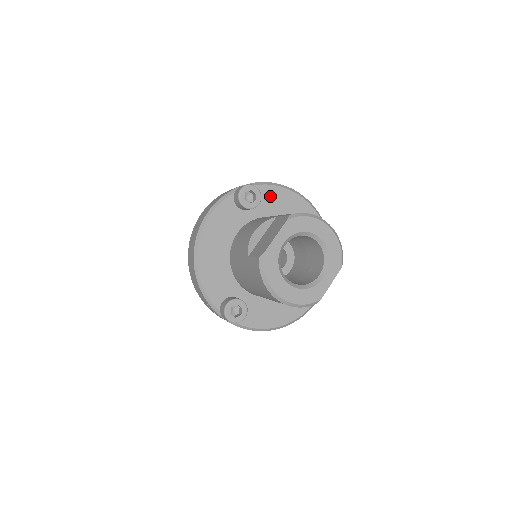
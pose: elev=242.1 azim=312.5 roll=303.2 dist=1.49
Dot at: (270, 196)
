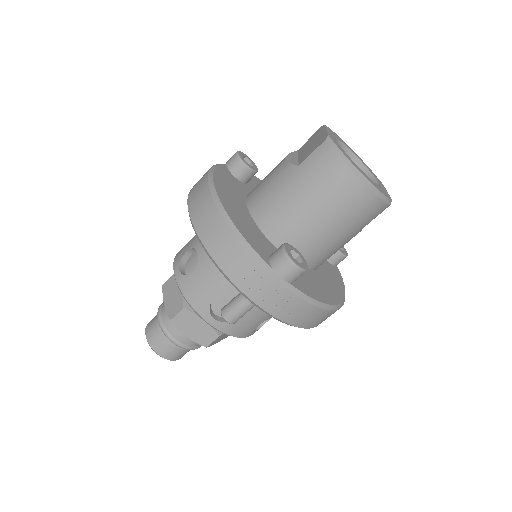
Dot at: (255, 182)
